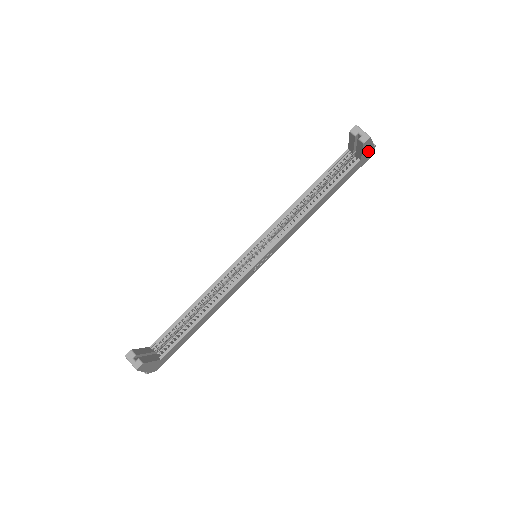
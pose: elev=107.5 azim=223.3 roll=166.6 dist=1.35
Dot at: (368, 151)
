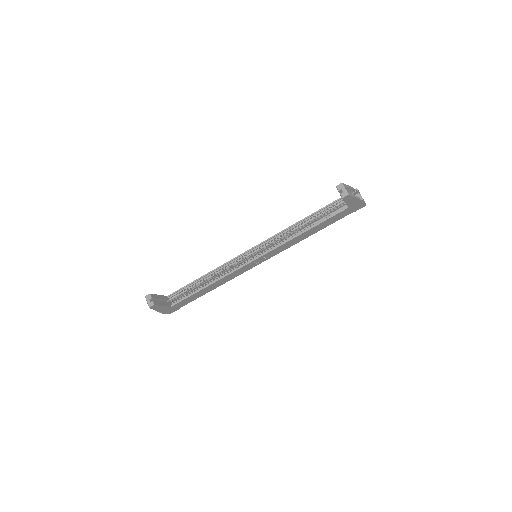
Dot at: (355, 203)
